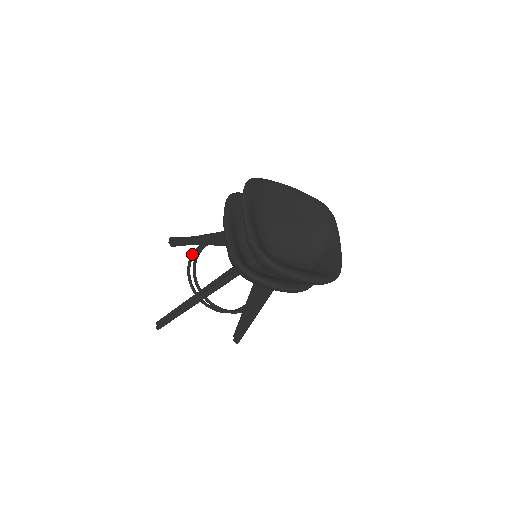
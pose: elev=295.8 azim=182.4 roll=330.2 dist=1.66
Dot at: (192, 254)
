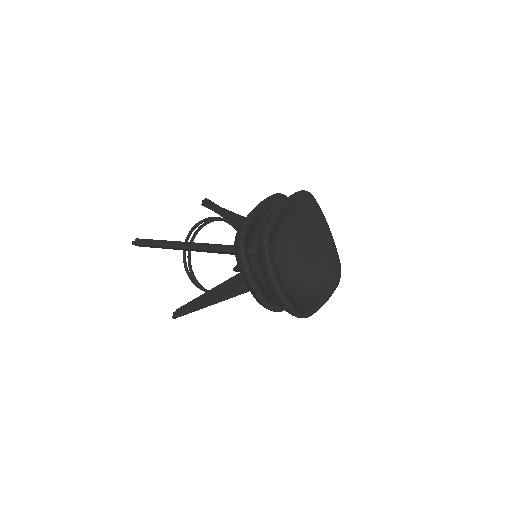
Dot at: (212, 217)
